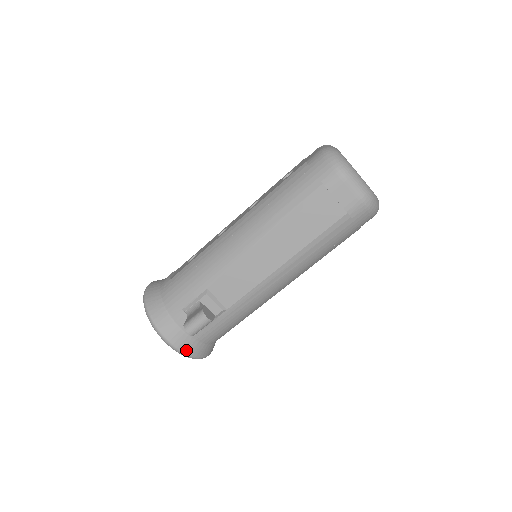
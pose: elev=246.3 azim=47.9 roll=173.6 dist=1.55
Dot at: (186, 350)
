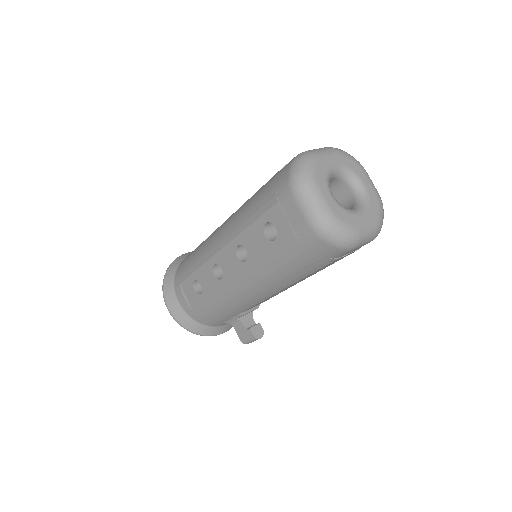
Dot at: occluded
